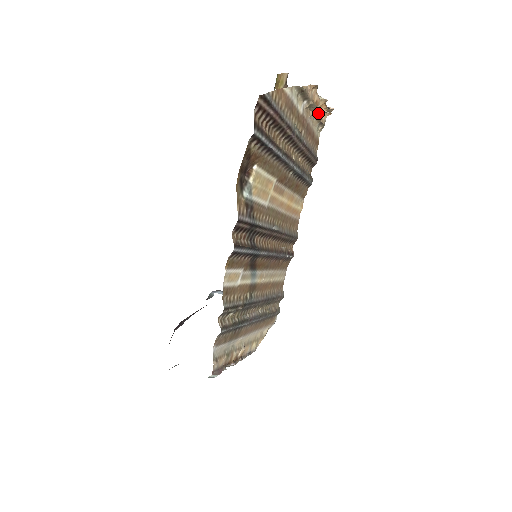
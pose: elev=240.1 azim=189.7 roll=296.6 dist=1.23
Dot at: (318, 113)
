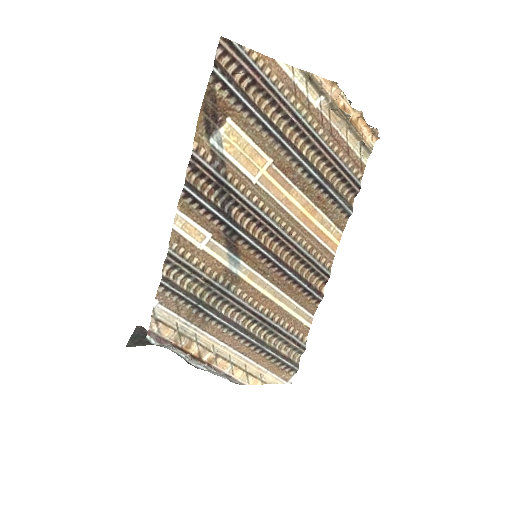
Dot at: (348, 122)
